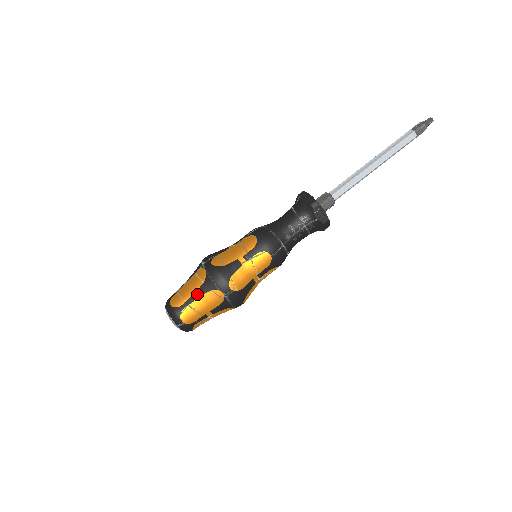
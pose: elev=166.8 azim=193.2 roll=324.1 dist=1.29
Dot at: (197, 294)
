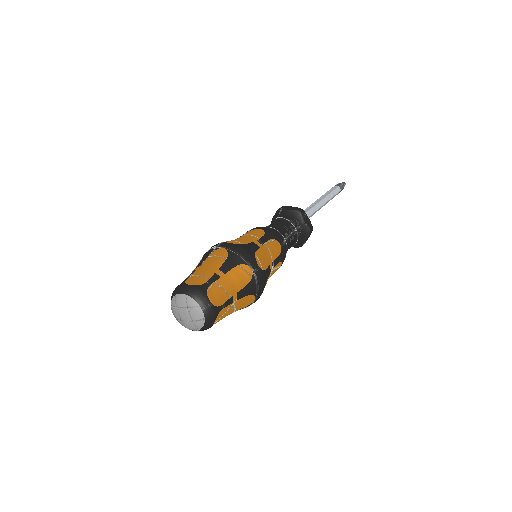
Dot at: (222, 270)
